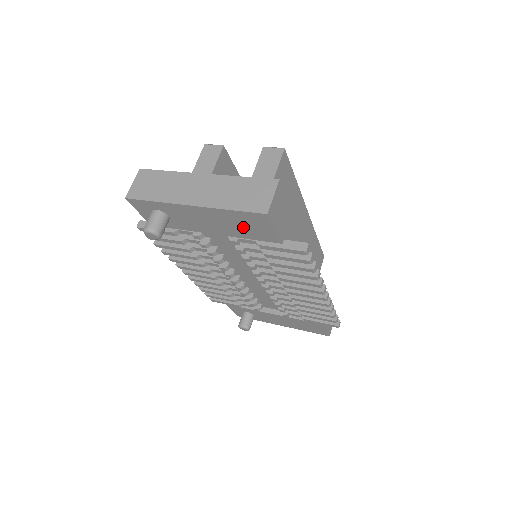
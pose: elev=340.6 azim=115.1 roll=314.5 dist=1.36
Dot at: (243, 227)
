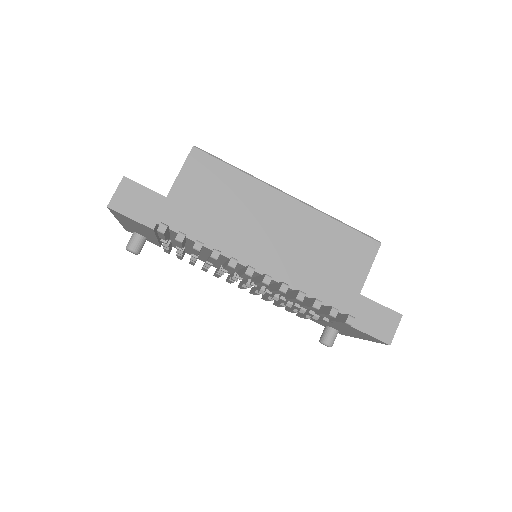
Dot at: (136, 225)
